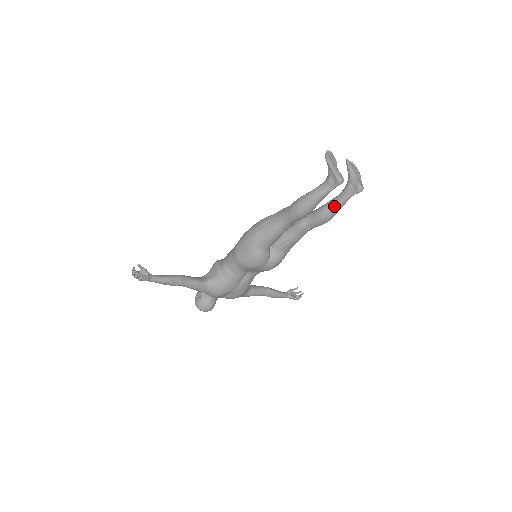
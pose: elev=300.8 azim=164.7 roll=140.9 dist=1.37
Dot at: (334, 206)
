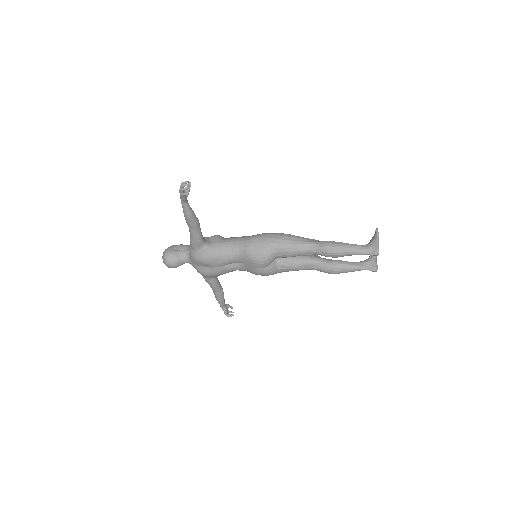
Dot at: (349, 267)
